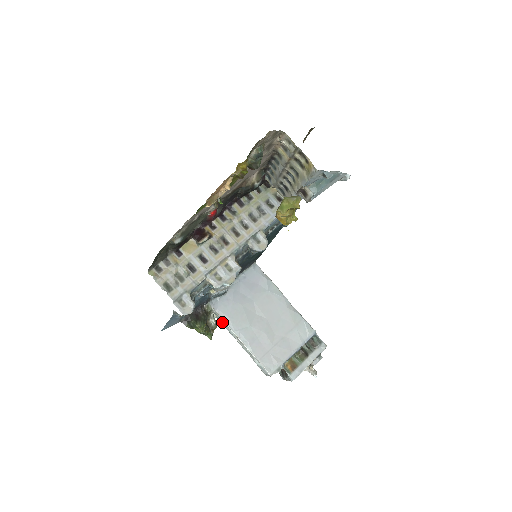
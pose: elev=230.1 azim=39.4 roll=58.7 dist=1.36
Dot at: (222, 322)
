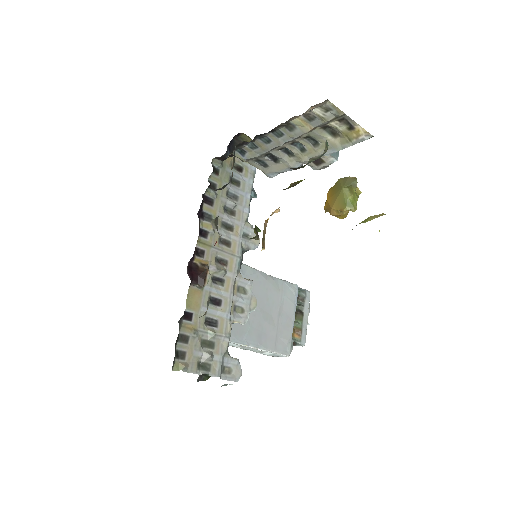
Dot at: occluded
